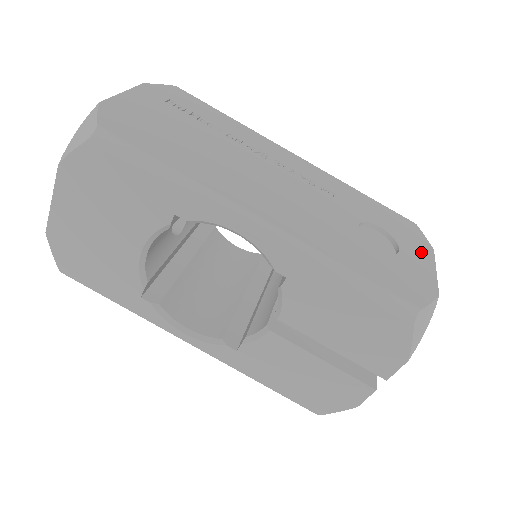
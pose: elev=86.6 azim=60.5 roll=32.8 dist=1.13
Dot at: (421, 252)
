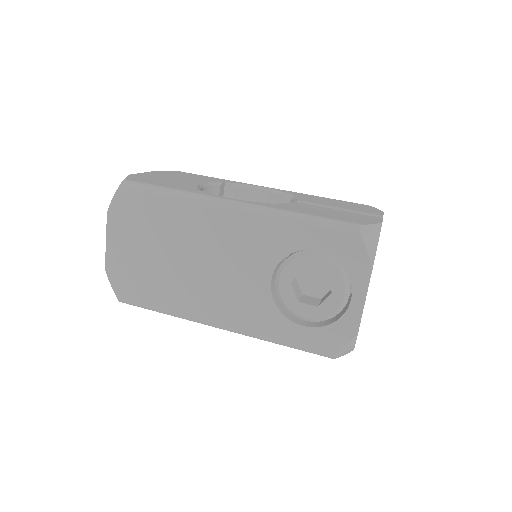
Dot at: occluded
